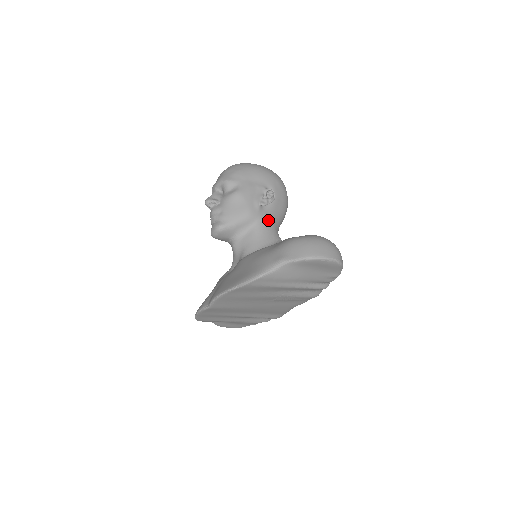
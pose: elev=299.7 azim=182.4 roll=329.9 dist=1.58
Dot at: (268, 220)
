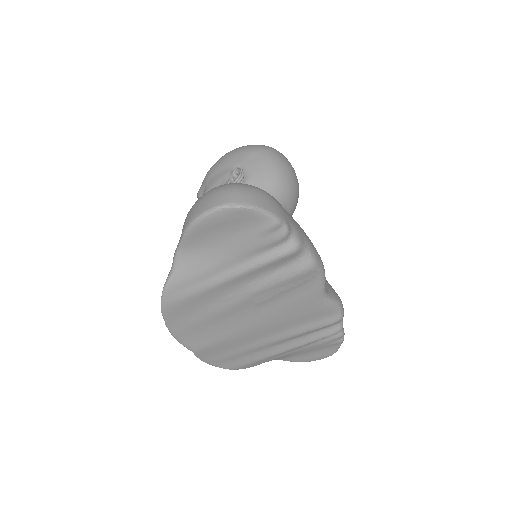
Dot at: occluded
